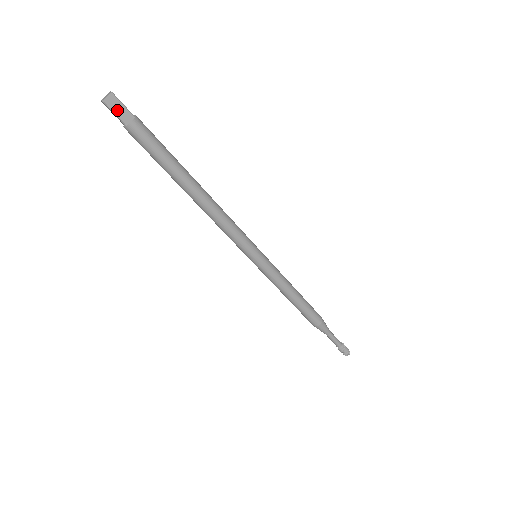
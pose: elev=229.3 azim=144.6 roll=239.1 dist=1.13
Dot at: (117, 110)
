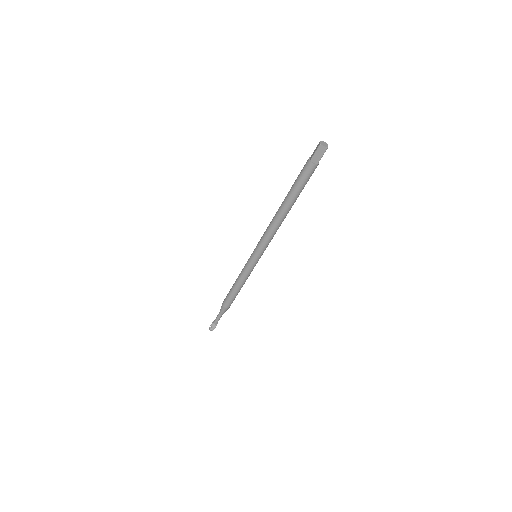
Dot at: (318, 153)
